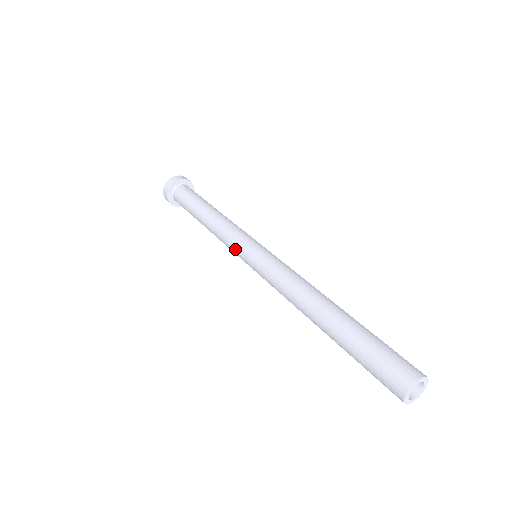
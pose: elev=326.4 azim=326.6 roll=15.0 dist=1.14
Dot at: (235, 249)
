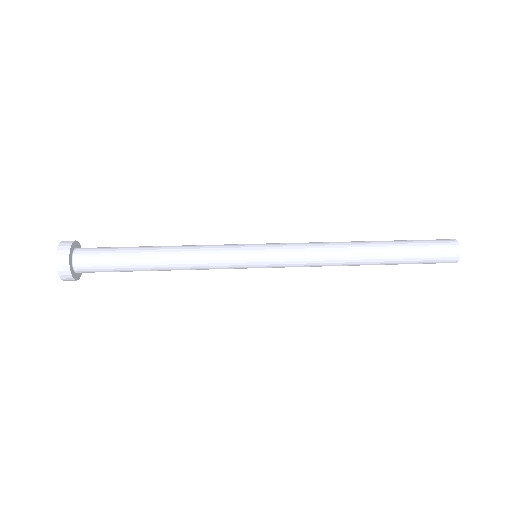
Dot at: (235, 264)
